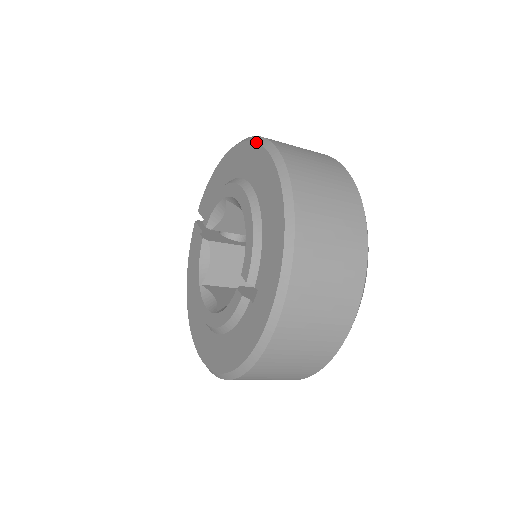
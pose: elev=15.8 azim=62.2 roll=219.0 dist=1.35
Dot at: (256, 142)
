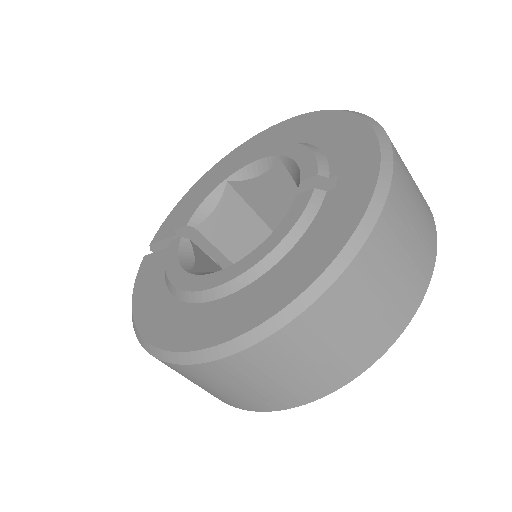
Dot at: (267, 129)
